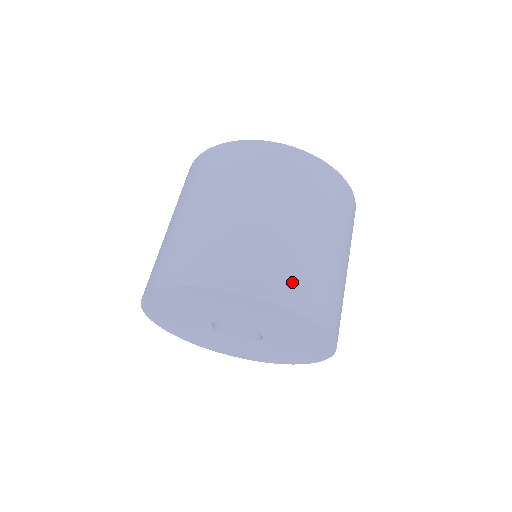
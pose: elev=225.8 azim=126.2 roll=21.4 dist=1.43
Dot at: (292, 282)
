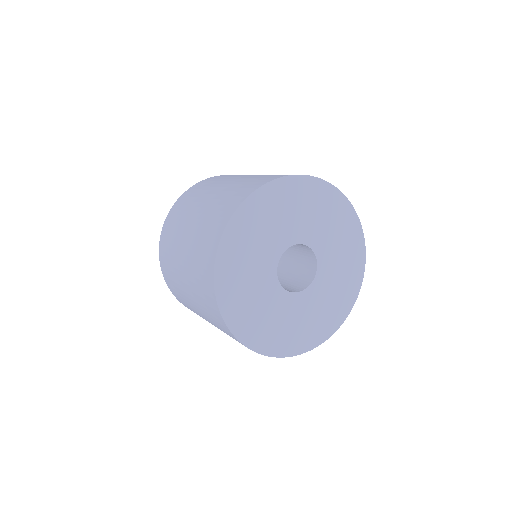
Dot at: occluded
